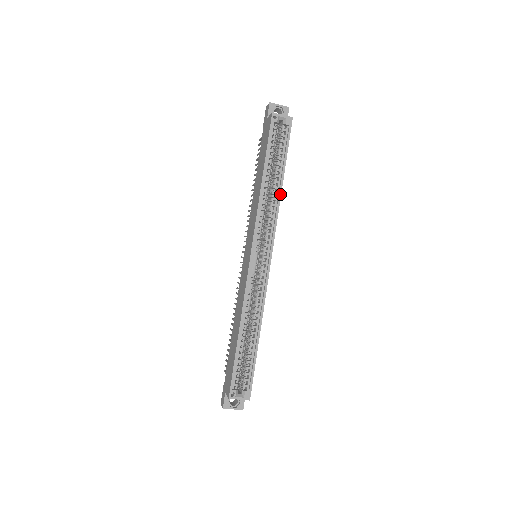
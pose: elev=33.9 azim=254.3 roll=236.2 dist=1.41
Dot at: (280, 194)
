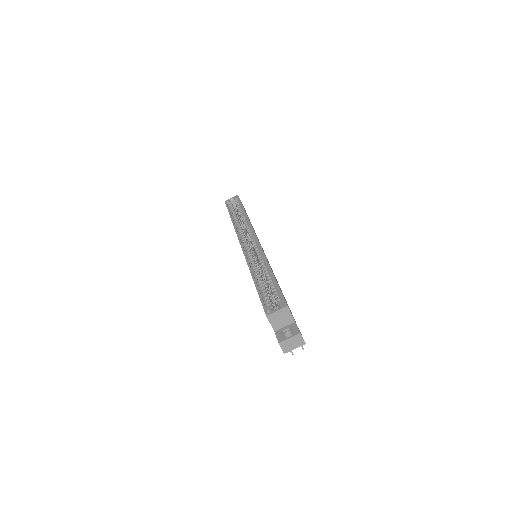
Dot at: (247, 216)
